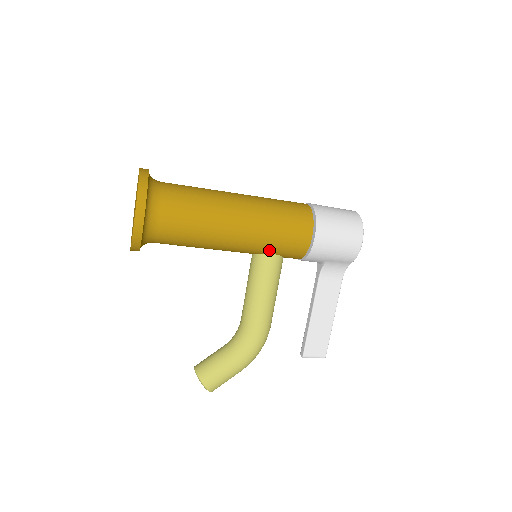
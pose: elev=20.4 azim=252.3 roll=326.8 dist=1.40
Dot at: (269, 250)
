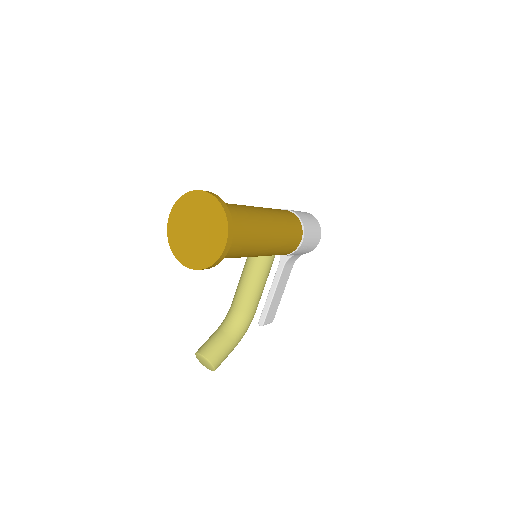
Dot at: (275, 254)
